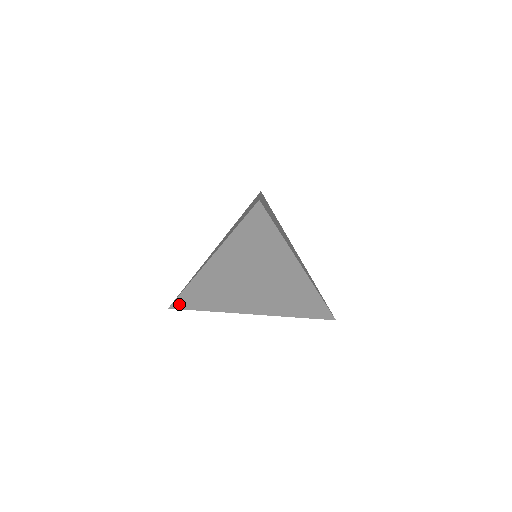
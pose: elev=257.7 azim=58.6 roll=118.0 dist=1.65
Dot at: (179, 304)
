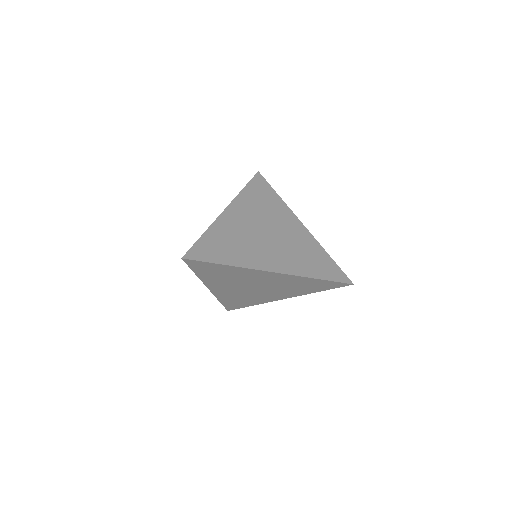
Dot at: (230, 308)
